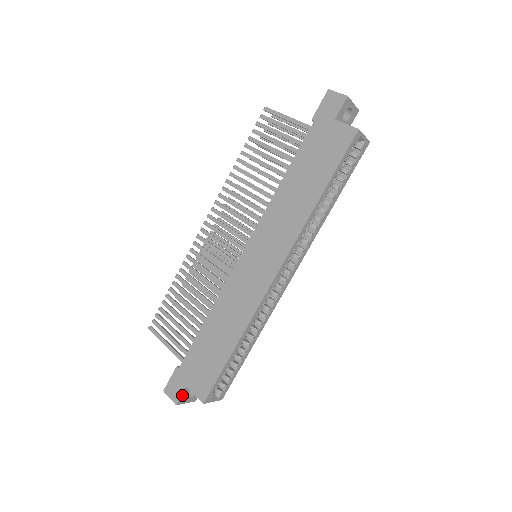
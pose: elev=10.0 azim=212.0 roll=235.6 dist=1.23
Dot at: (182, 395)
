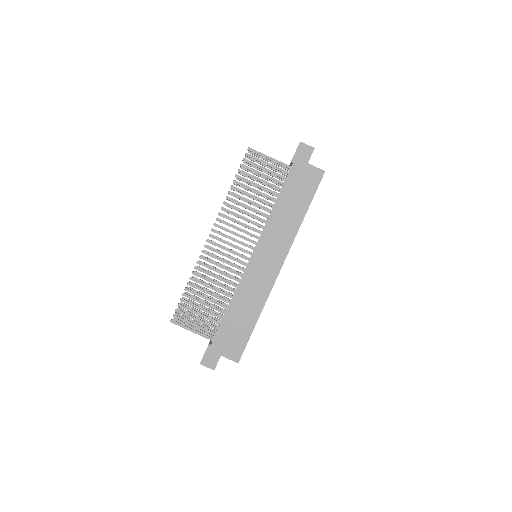
Dot at: (217, 362)
